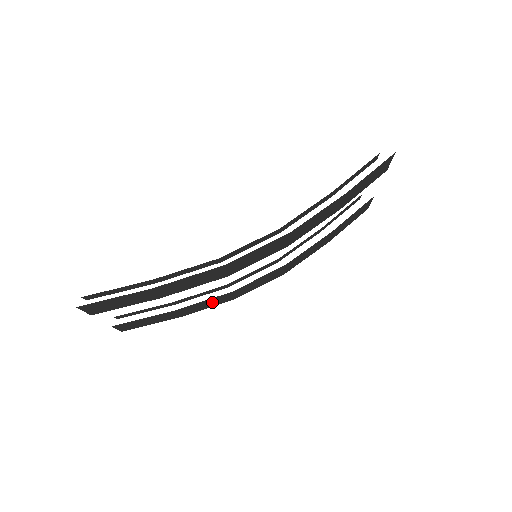
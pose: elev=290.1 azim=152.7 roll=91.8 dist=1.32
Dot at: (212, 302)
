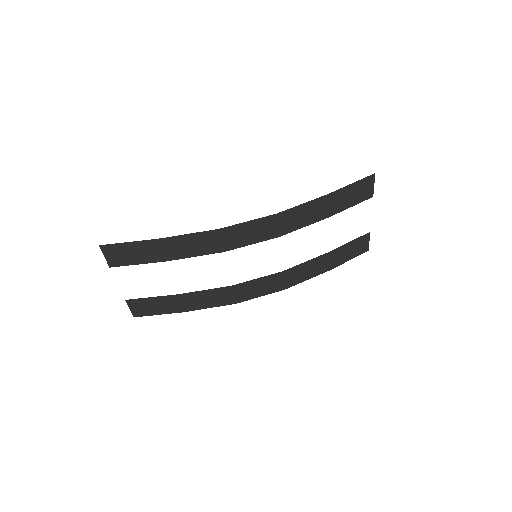
Dot at: (214, 298)
